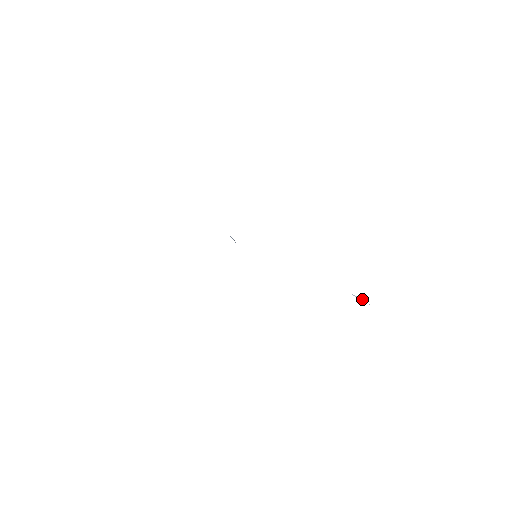
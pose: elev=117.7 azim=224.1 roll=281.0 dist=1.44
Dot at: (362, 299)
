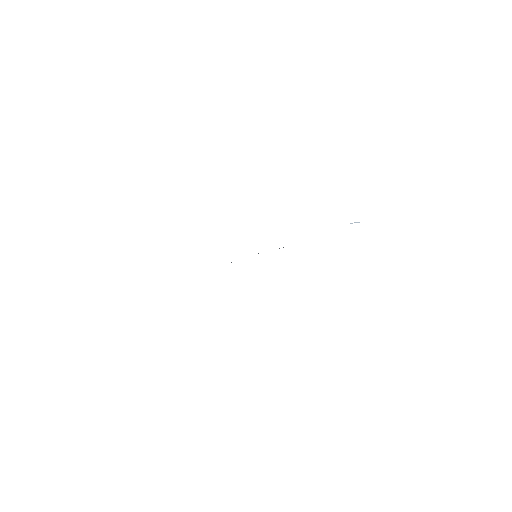
Dot at: (357, 222)
